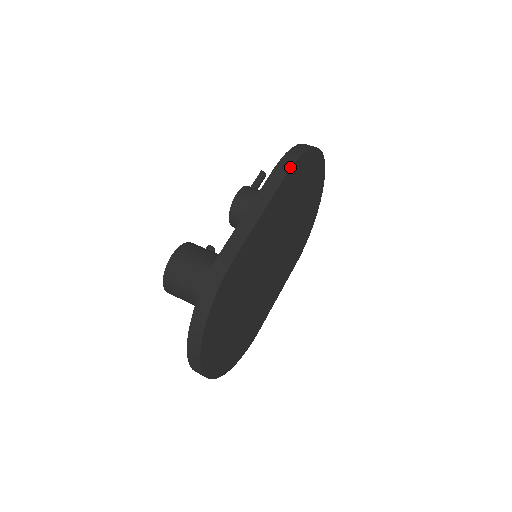
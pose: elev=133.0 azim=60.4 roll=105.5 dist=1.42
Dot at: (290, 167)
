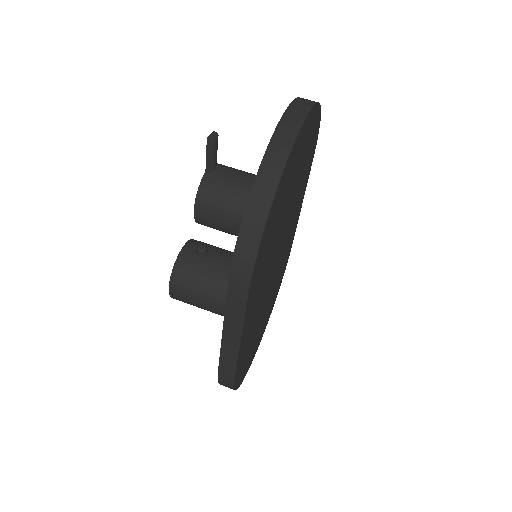
Dot at: (248, 287)
